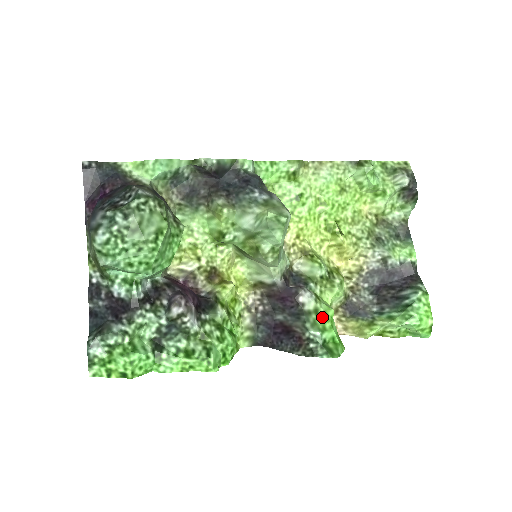
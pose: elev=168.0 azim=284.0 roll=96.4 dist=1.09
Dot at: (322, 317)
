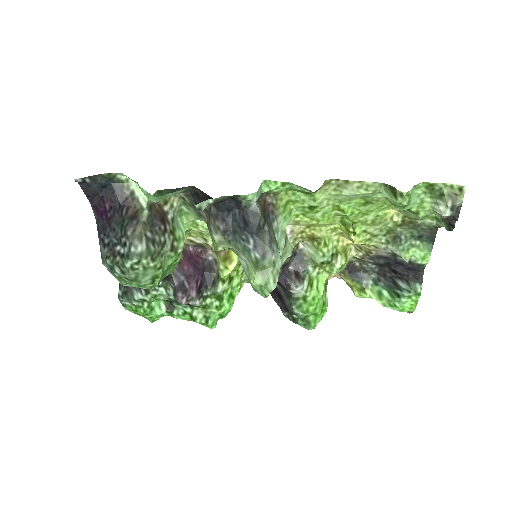
Dot at: (308, 302)
